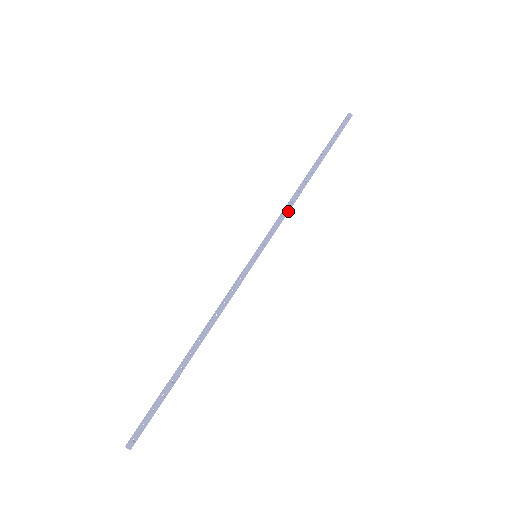
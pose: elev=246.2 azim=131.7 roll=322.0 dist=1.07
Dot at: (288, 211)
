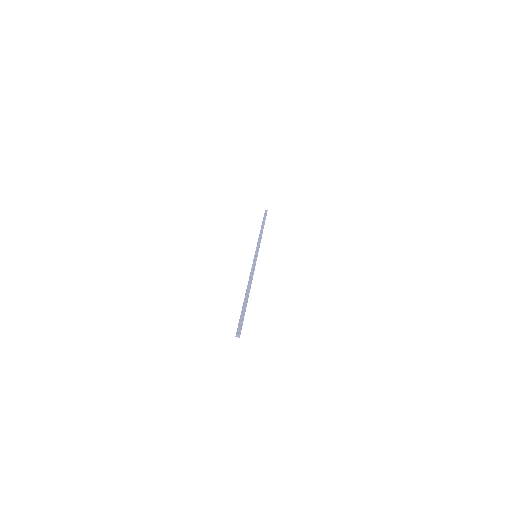
Dot at: (260, 240)
